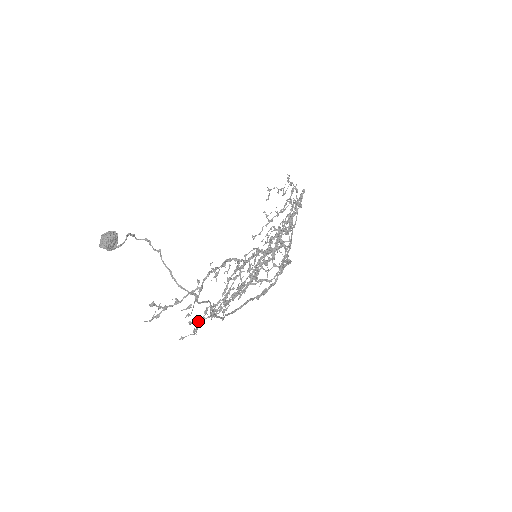
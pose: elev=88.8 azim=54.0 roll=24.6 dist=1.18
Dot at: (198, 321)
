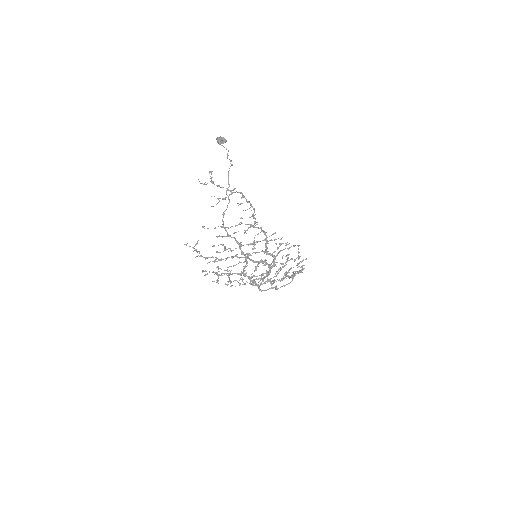
Dot at: occluded
